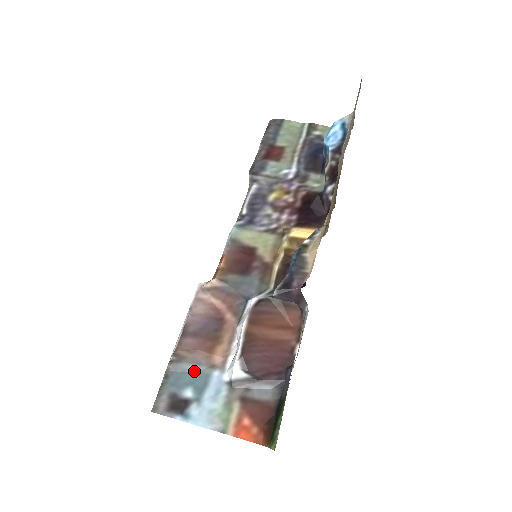
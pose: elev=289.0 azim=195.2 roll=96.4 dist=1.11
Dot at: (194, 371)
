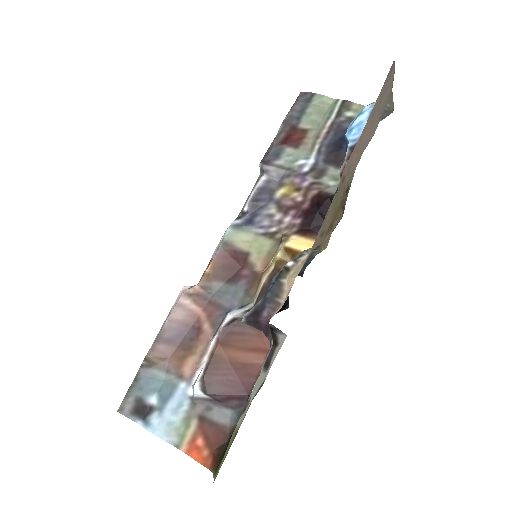
Dot at: (163, 378)
